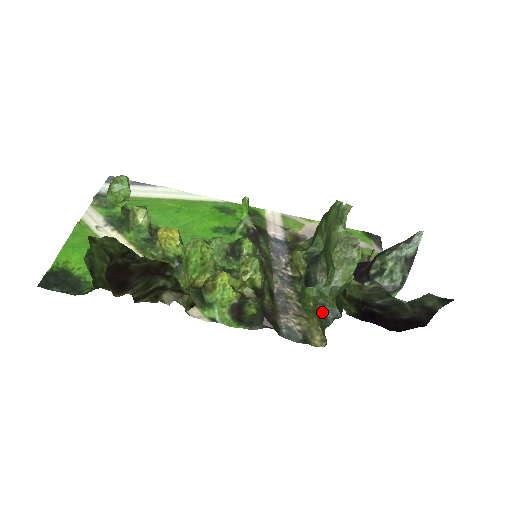
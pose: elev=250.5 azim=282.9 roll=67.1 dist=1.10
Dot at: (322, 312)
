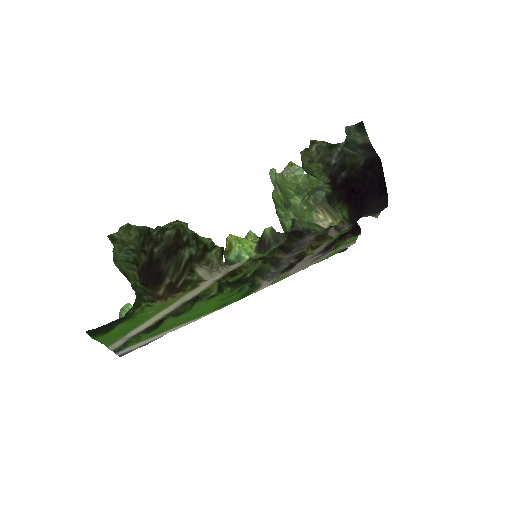
Dot at: (313, 197)
